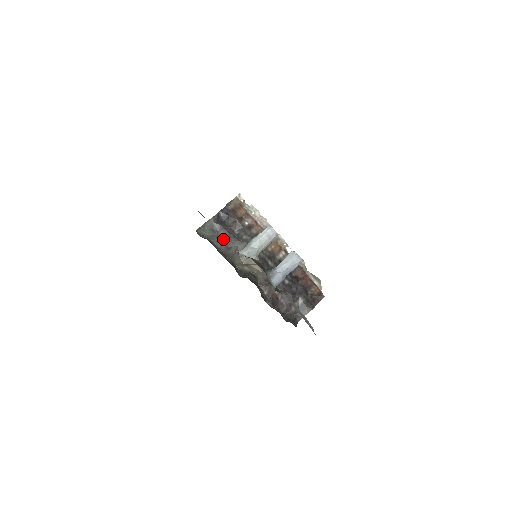
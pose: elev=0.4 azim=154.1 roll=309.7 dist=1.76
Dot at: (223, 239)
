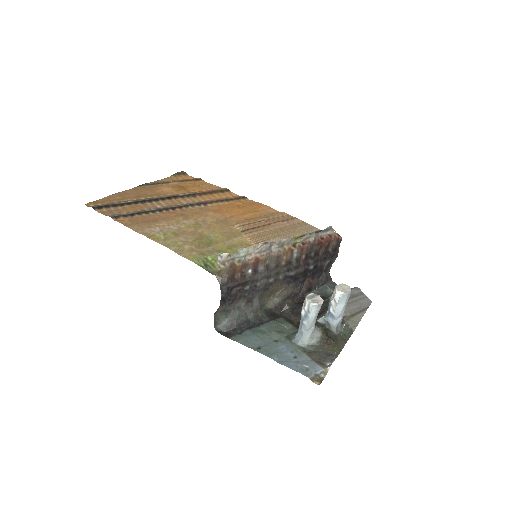
Dot at: (240, 304)
